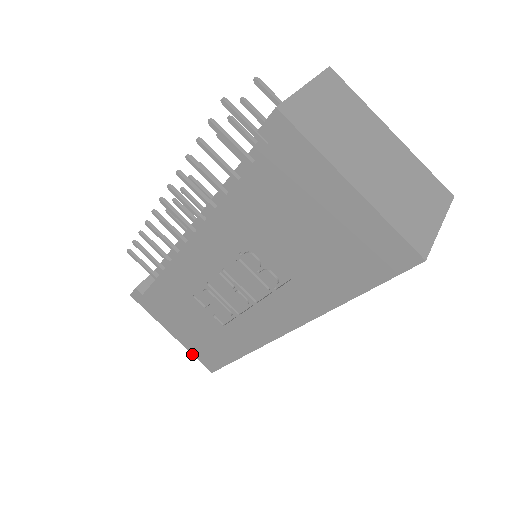
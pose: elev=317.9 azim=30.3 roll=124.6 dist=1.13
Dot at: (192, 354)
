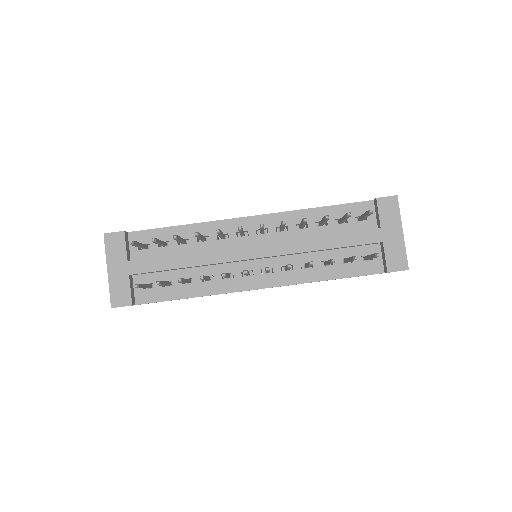
Dot at: occluded
